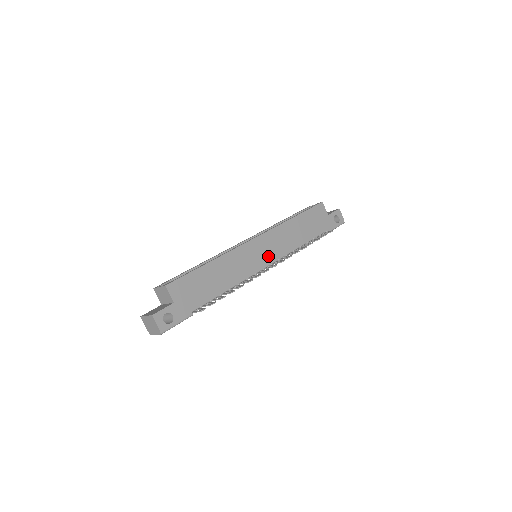
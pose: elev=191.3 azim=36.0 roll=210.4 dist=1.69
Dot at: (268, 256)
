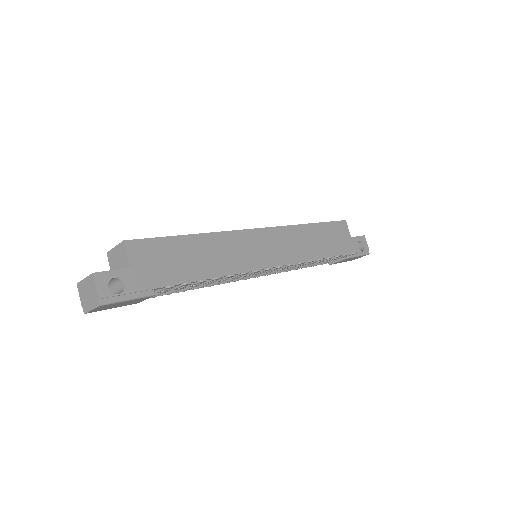
Dot at: (272, 256)
